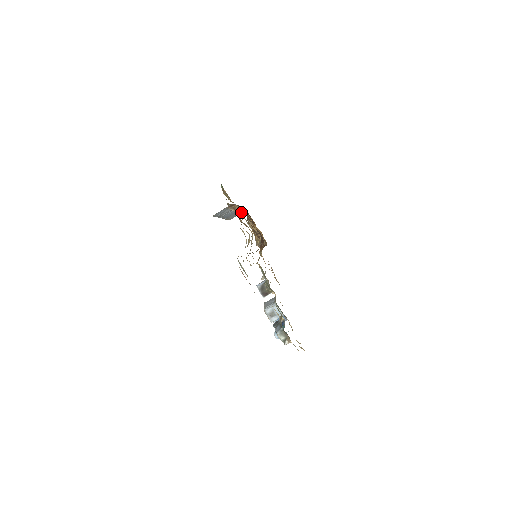
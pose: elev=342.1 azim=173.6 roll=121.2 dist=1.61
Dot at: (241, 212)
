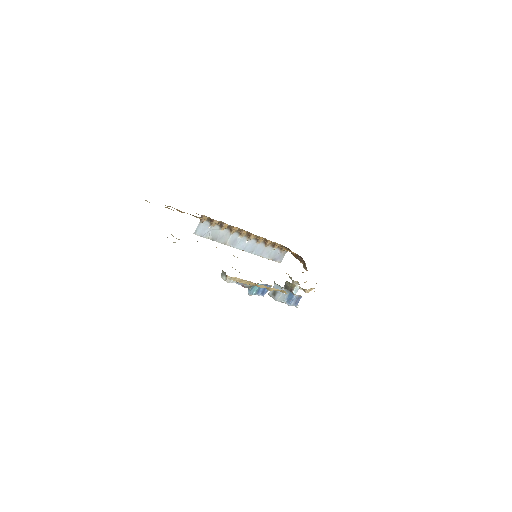
Dot at: (268, 244)
